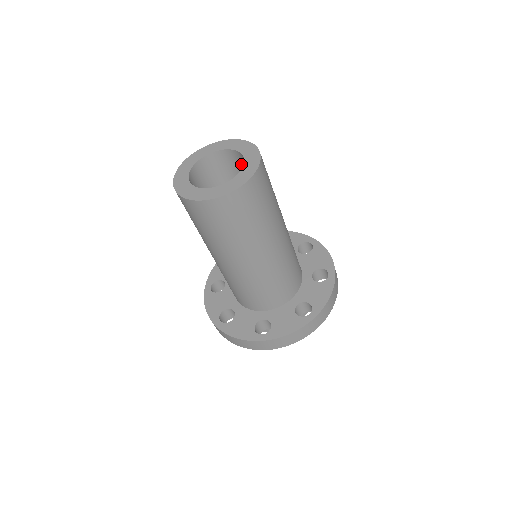
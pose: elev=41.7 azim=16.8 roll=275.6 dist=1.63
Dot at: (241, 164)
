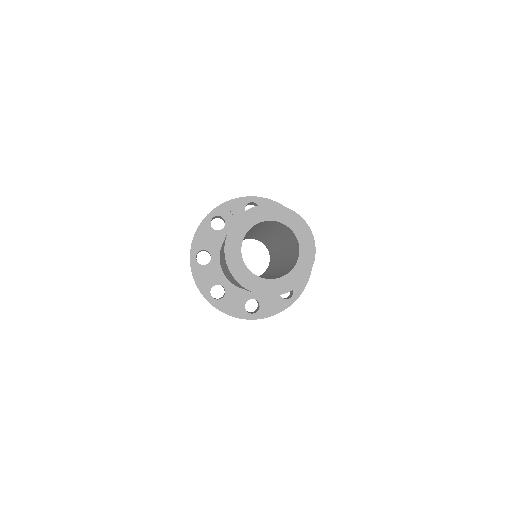
Dot at: (285, 228)
